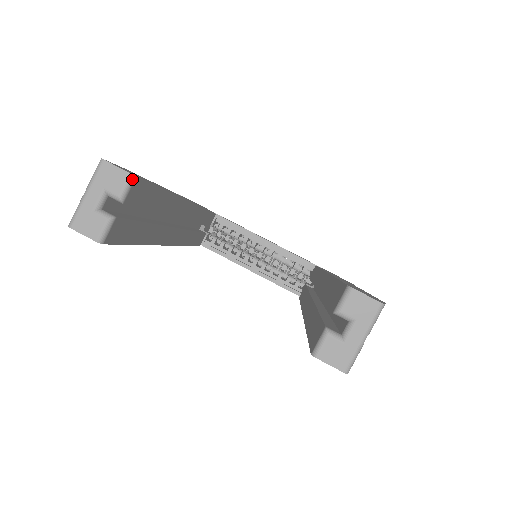
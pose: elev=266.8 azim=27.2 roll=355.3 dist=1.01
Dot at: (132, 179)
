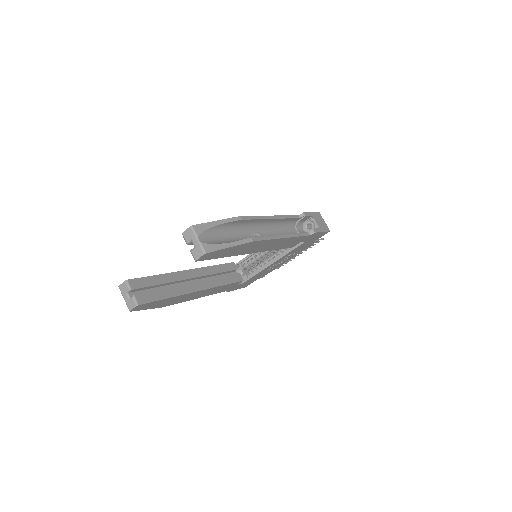
Dot at: (127, 282)
